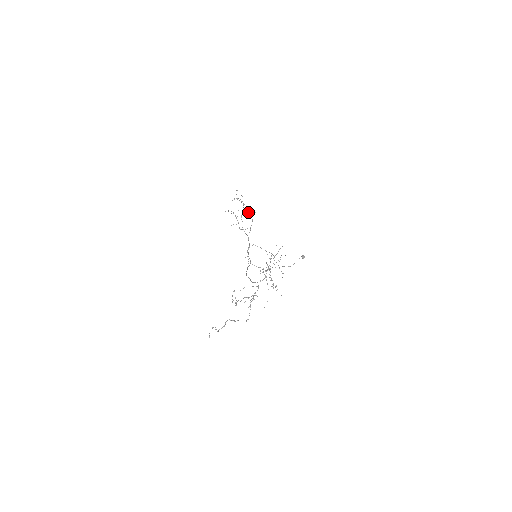
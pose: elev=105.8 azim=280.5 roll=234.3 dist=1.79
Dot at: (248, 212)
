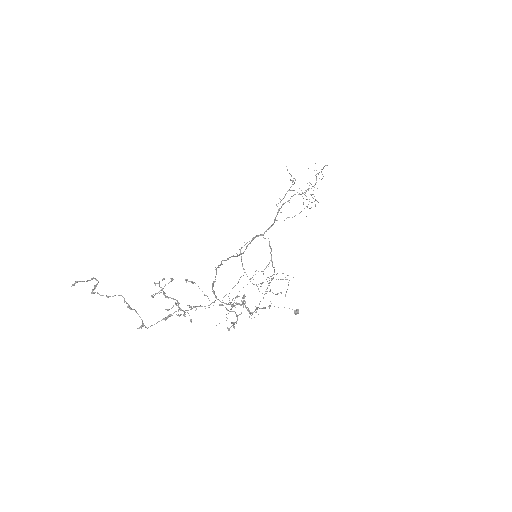
Dot at: (306, 199)
